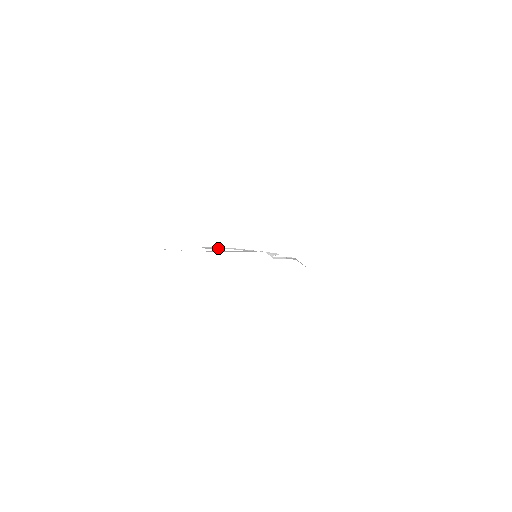
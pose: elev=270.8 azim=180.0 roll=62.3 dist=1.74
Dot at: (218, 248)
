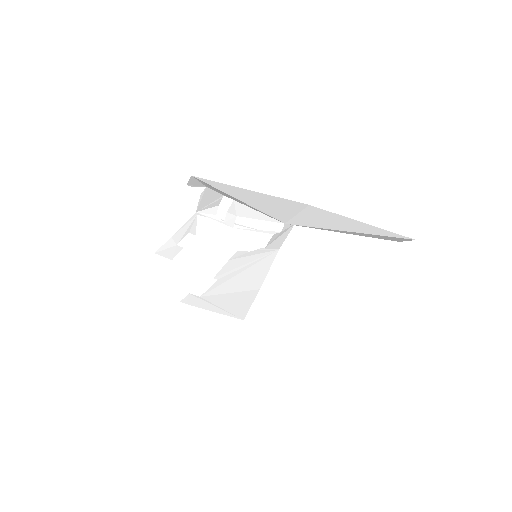
Dot at: (172, 247)
